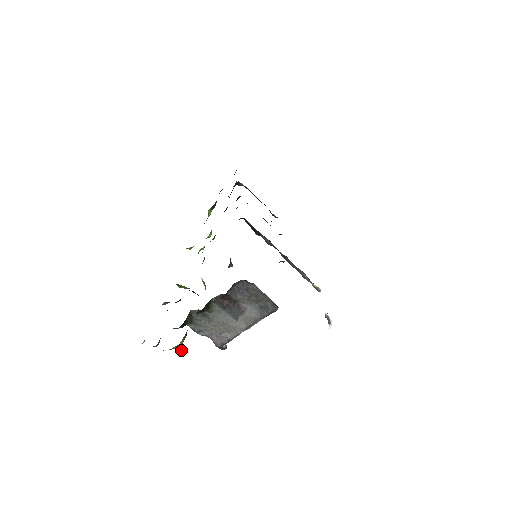
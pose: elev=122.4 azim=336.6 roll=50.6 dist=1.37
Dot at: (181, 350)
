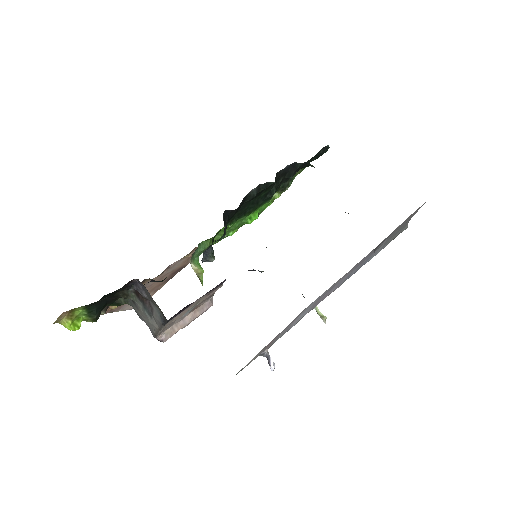
Dot at: (66, 324)
